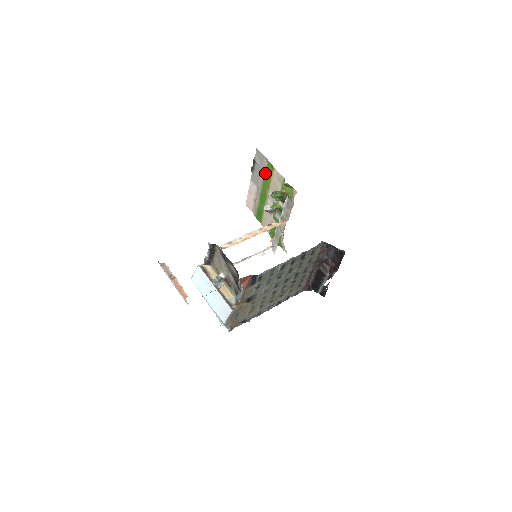
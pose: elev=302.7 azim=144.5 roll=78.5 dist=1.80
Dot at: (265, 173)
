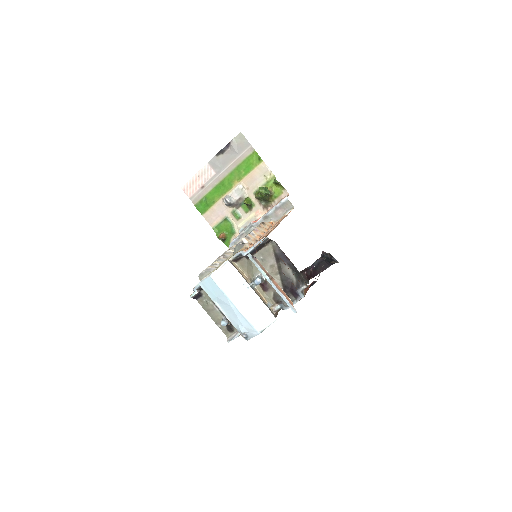
Dot at: (242, 162)
